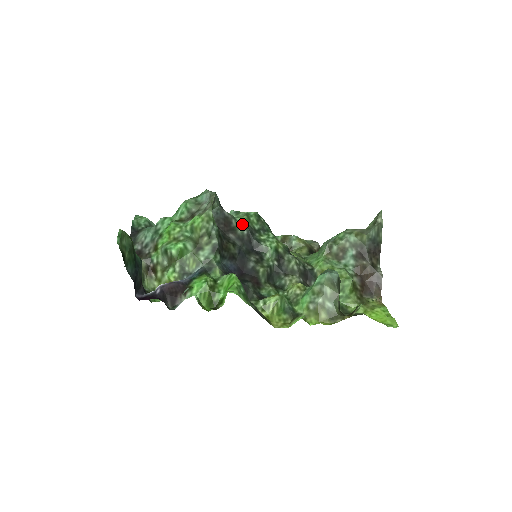
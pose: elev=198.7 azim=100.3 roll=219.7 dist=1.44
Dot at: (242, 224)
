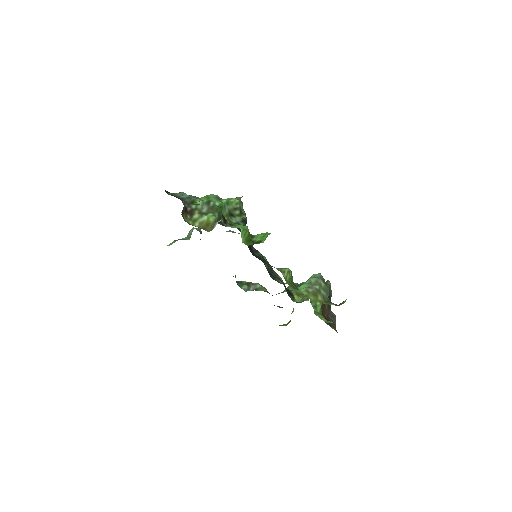
Dot at: occluded
